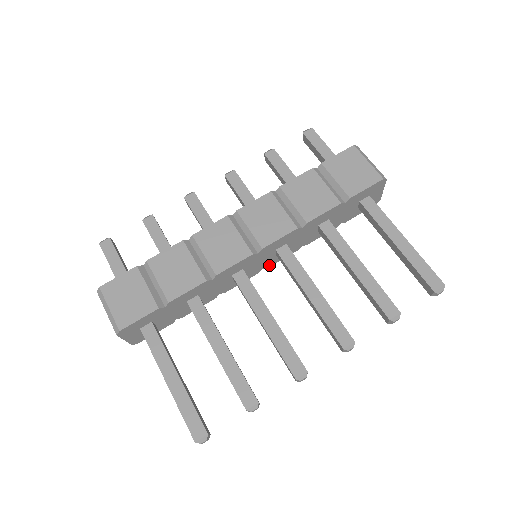
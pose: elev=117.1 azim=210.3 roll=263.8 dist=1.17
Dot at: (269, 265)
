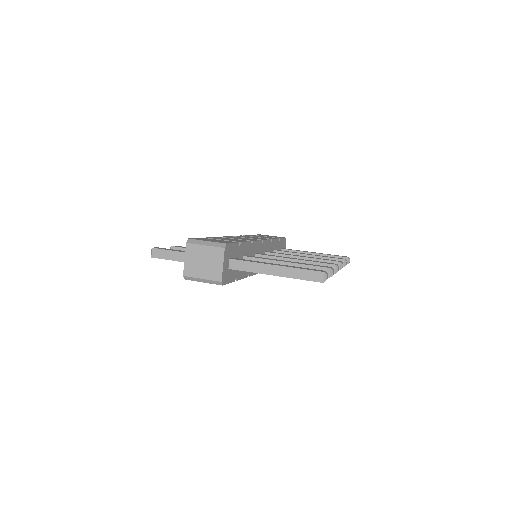
Dot at: occluded
